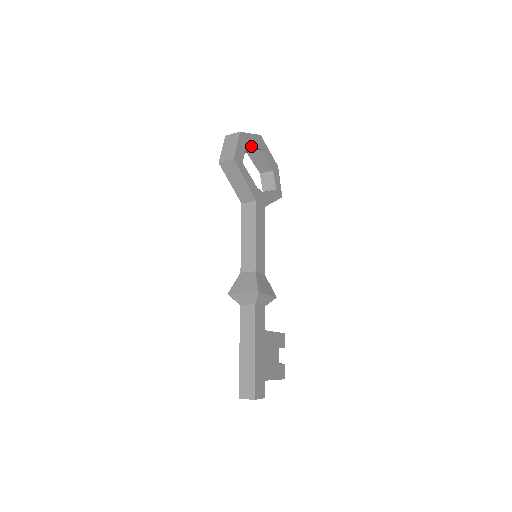
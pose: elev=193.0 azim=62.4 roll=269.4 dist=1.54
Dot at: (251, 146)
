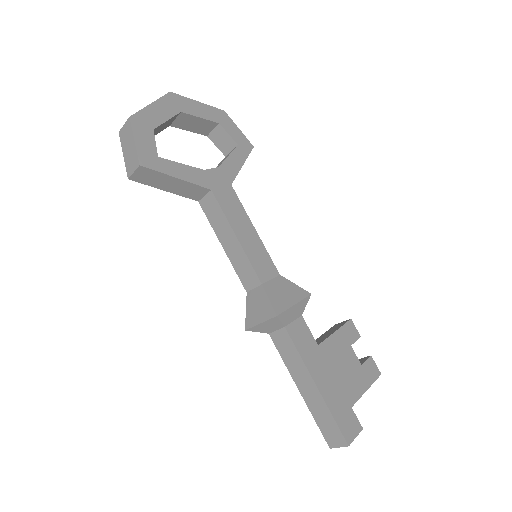
Dot at: (161, 121)
